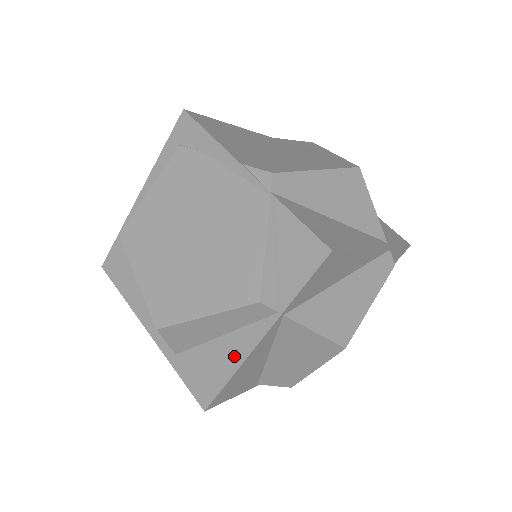
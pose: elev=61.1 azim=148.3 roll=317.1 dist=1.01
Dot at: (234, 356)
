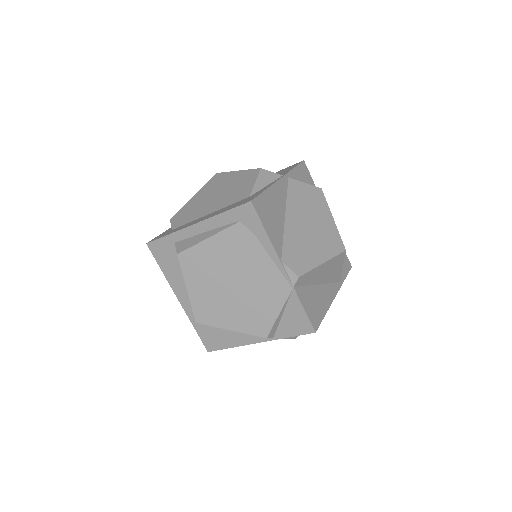
Dot at: (237, 341)
